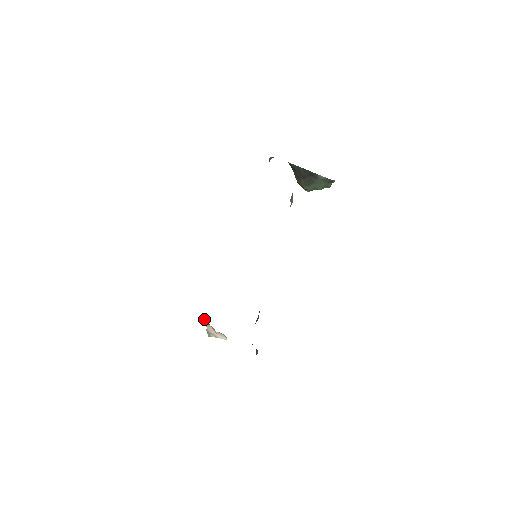
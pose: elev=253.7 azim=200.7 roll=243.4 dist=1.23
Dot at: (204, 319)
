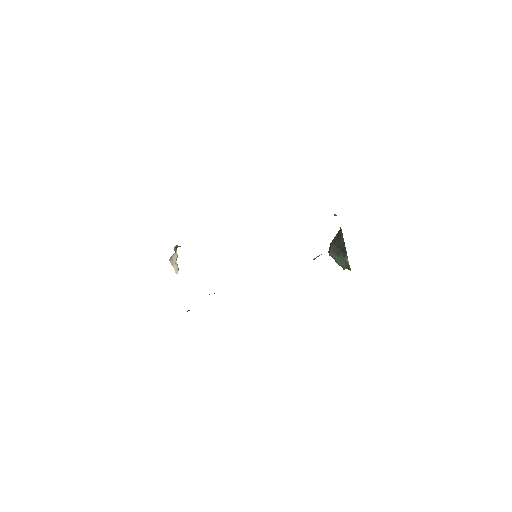
Dot at: occluded
